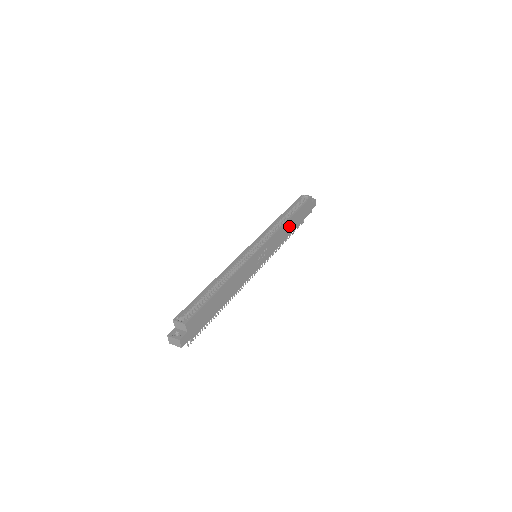
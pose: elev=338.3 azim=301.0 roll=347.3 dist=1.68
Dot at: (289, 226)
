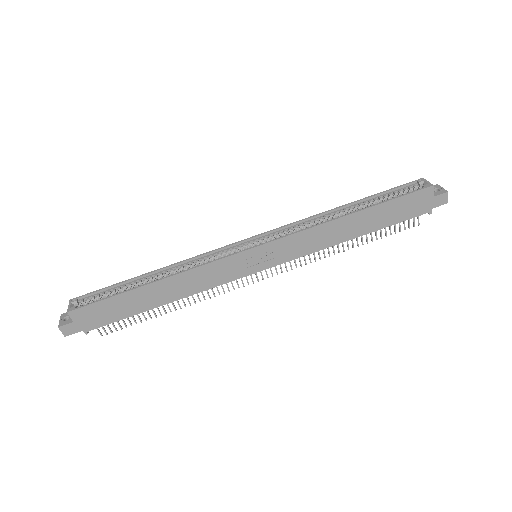
Dot at: (347, 226)
